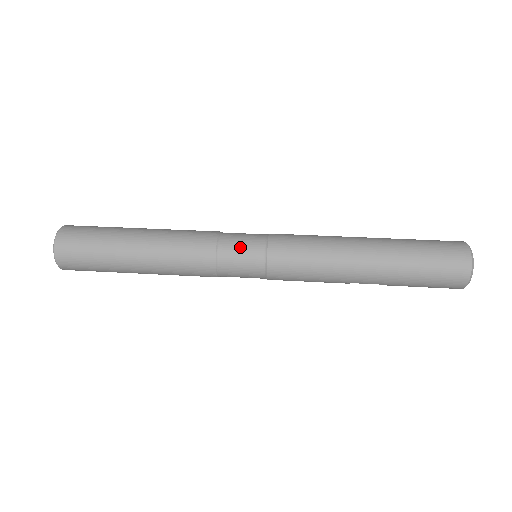
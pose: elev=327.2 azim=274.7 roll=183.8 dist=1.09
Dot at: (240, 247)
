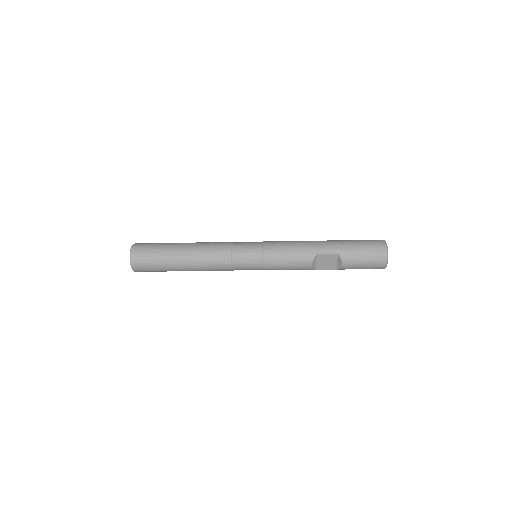
Dot at: occluded
